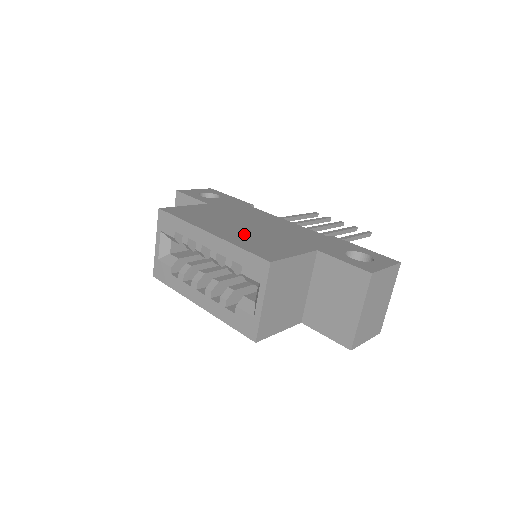
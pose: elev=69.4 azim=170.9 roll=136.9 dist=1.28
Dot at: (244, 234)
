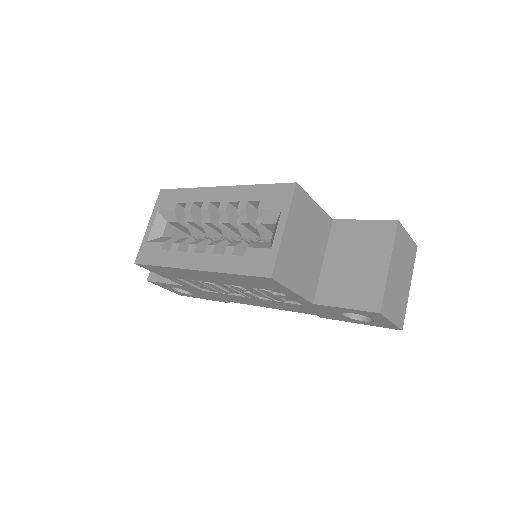
Dot at: occluded
